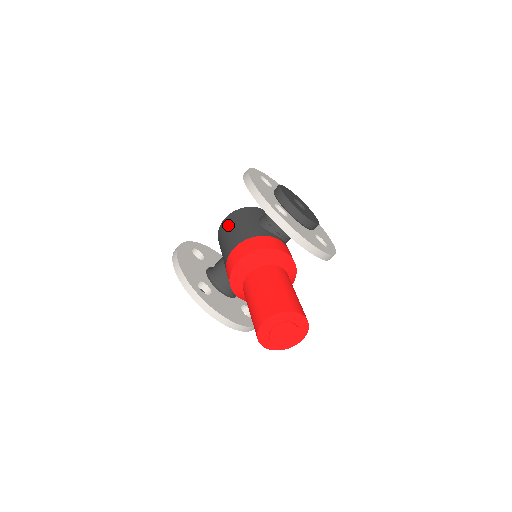
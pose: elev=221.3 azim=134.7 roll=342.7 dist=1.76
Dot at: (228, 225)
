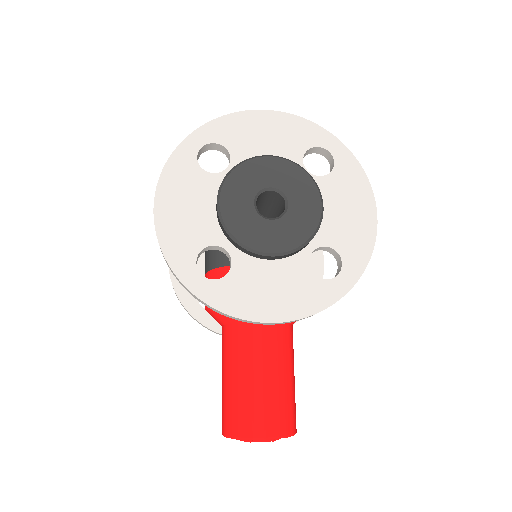
Dot at: occluded
